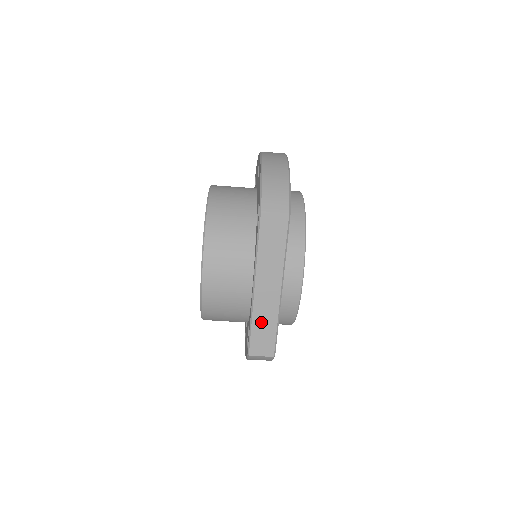
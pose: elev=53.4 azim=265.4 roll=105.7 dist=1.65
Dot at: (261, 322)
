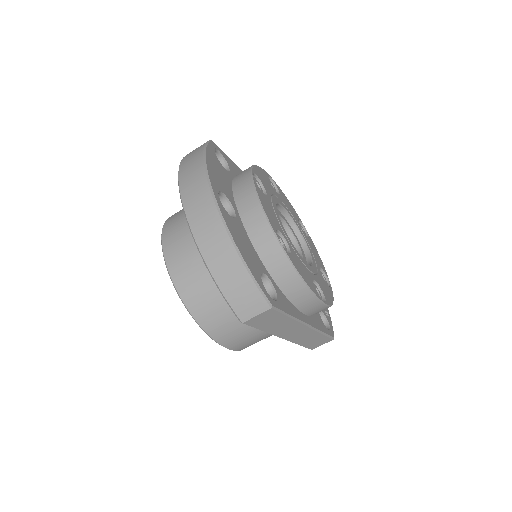
Dot at: (306, 340)
